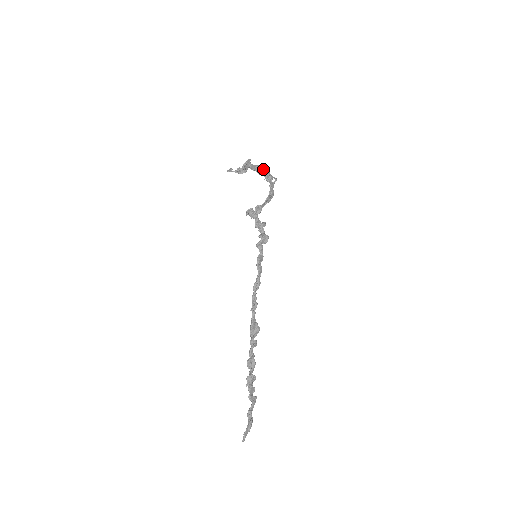
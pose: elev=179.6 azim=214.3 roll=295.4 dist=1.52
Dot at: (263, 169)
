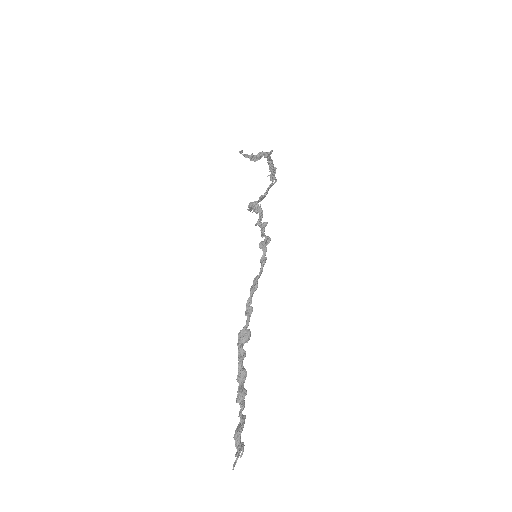
Dot at: occluded
